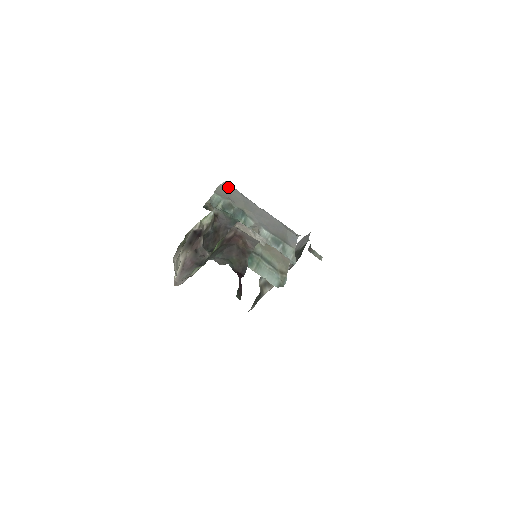
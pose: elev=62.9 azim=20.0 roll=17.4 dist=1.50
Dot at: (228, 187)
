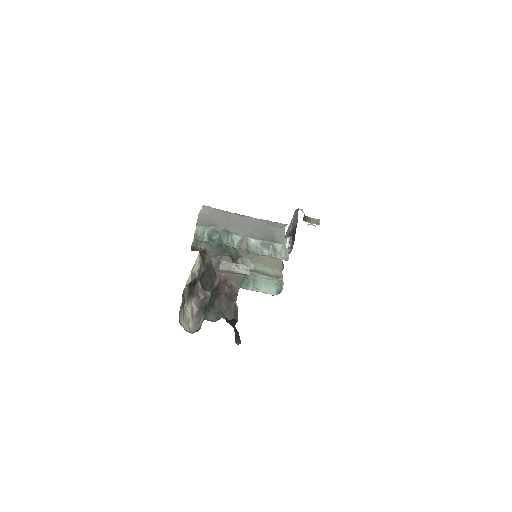
Dot at: (207, 211)
